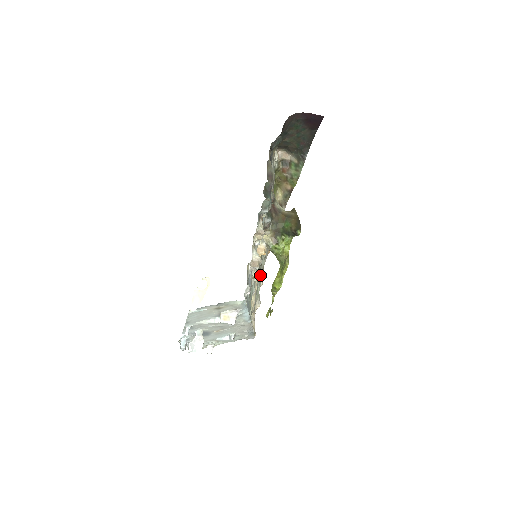
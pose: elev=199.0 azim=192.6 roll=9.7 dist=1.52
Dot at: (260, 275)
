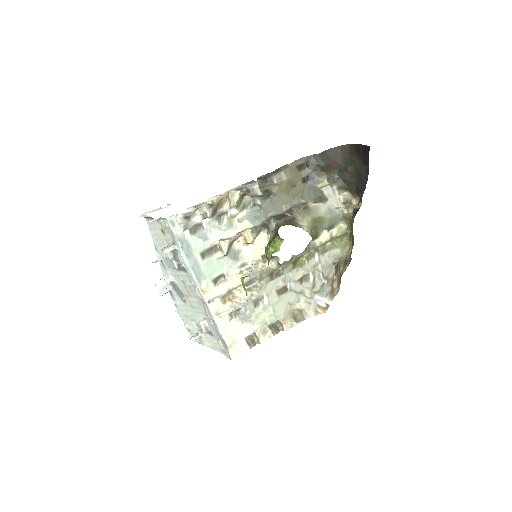
Dot at: (221, 244)
